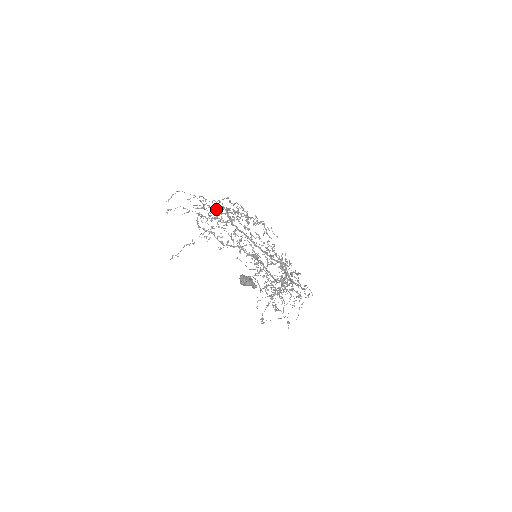
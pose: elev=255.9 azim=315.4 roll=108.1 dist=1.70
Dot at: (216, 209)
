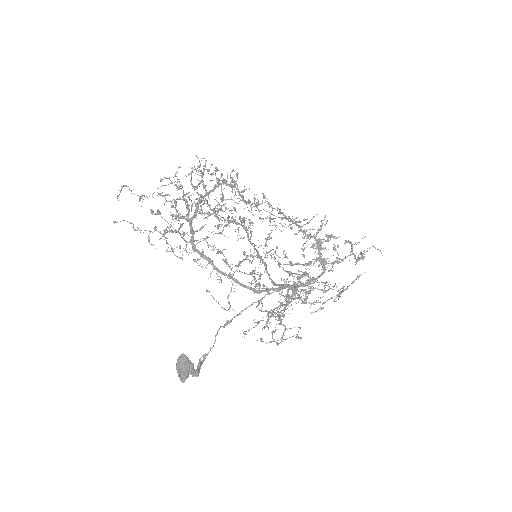
Dot at: (185, 202)
